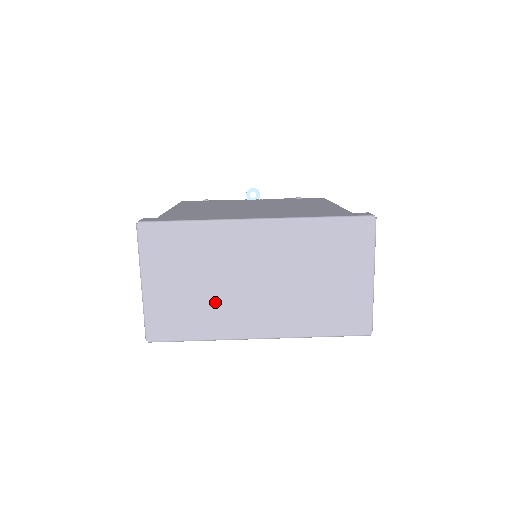
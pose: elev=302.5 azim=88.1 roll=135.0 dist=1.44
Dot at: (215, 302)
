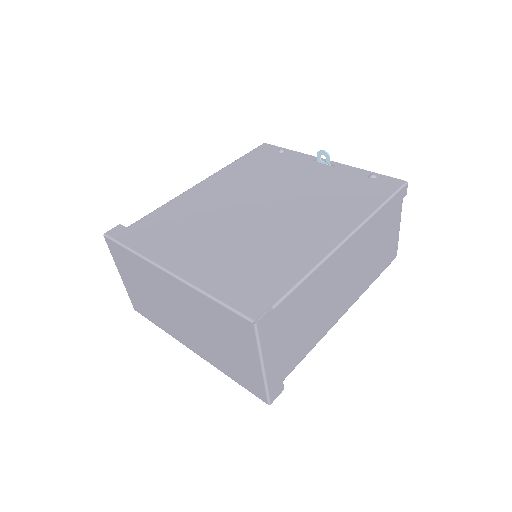
Dot at: (160, 311)
